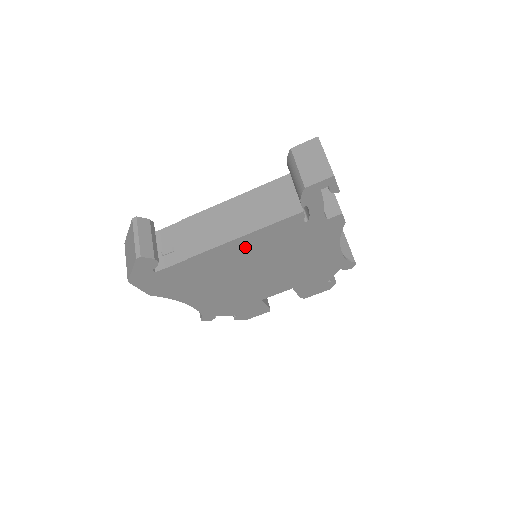
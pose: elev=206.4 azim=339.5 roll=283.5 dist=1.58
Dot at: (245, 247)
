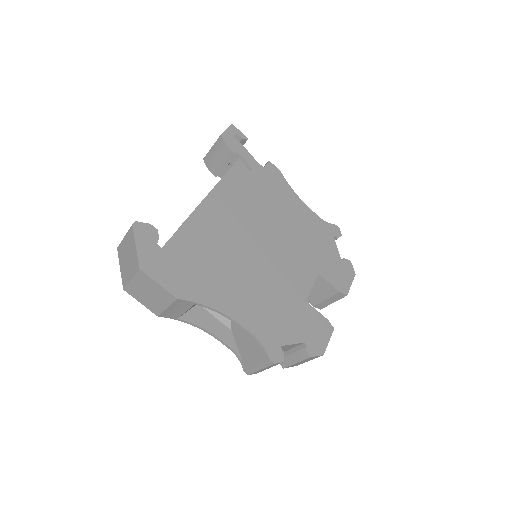
Dot at: (225, 204)
